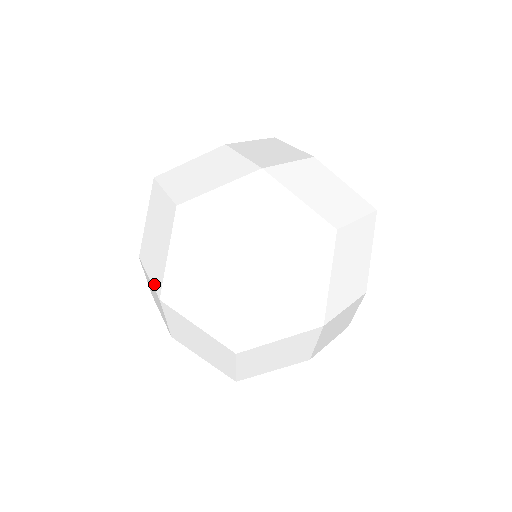
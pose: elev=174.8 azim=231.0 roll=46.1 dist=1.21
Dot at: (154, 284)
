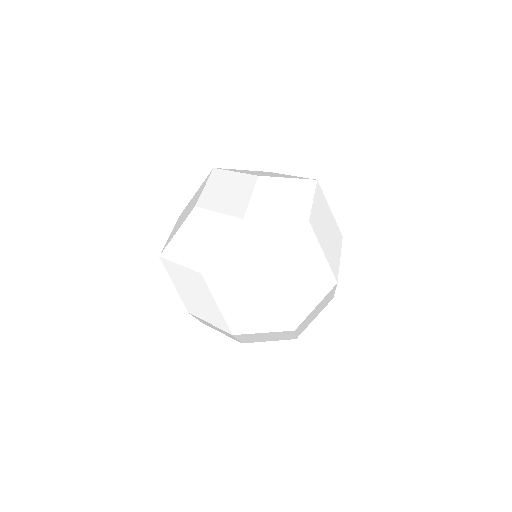
Dot at: (219, 327)
